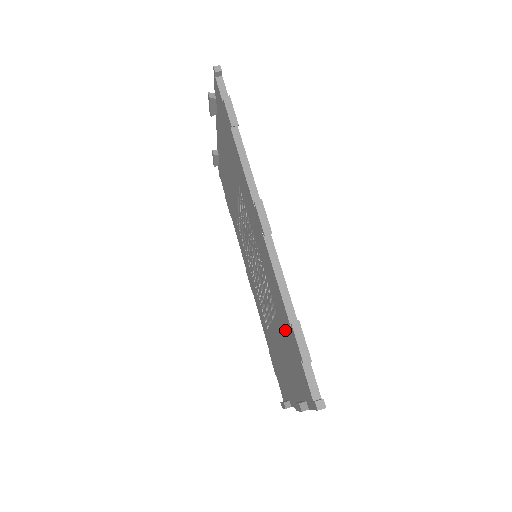
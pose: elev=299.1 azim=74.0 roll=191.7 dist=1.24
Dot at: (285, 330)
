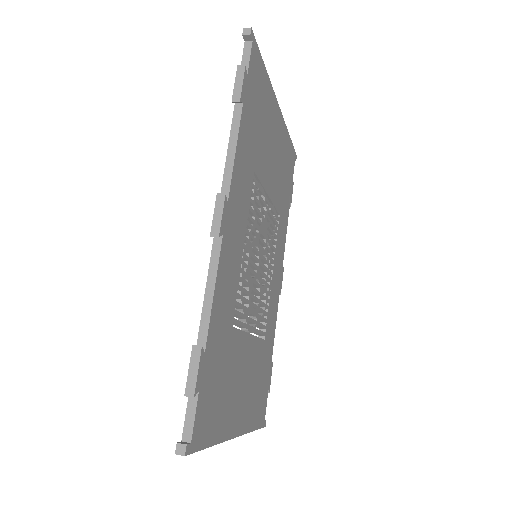
Dot at: occluded
